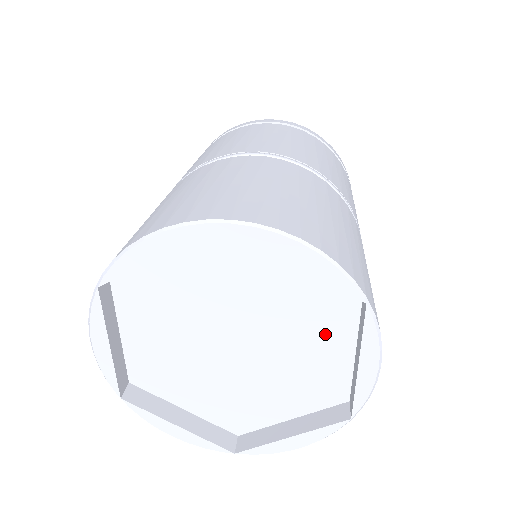
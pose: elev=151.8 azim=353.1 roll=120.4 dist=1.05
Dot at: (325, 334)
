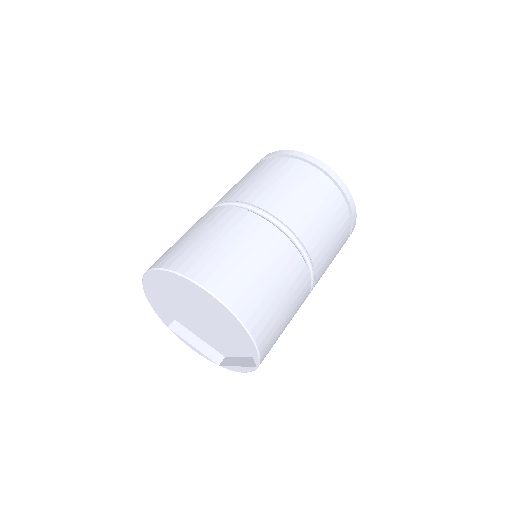
Dot at: occluded
